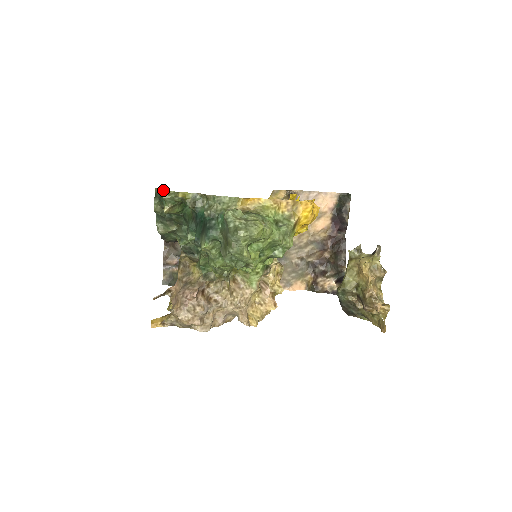
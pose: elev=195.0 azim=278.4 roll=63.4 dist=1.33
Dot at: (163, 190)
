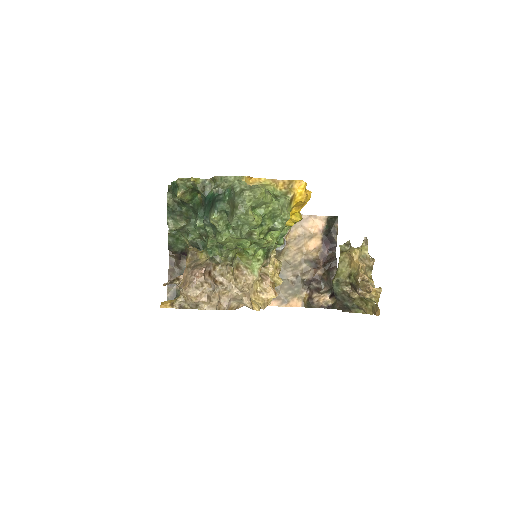
Dot at: occluded
